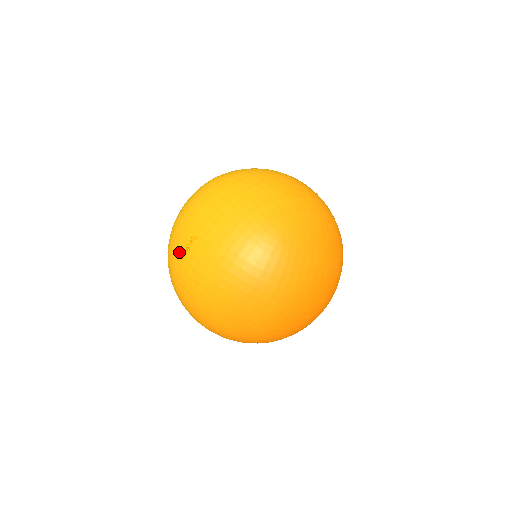
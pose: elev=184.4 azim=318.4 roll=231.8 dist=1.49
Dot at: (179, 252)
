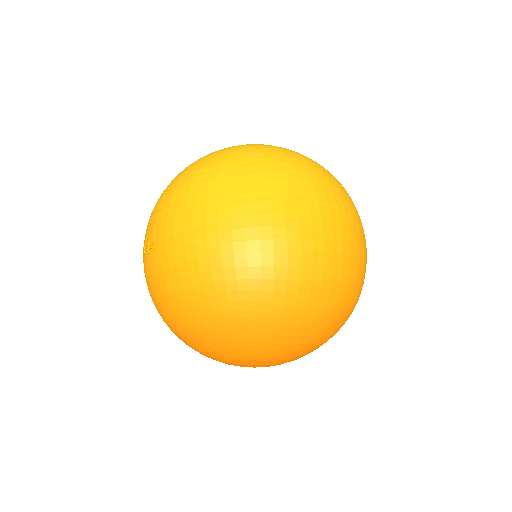
Dot at: (145, 240)
